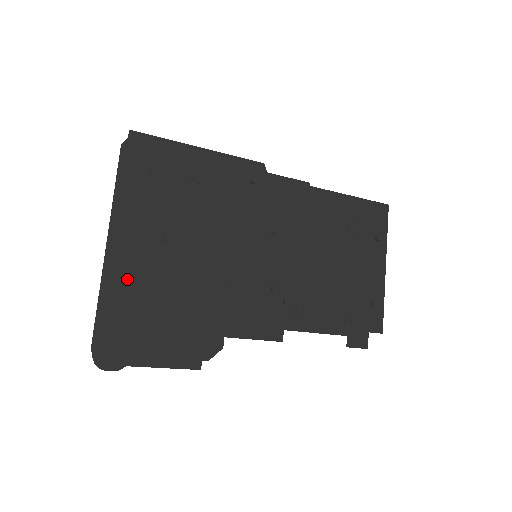
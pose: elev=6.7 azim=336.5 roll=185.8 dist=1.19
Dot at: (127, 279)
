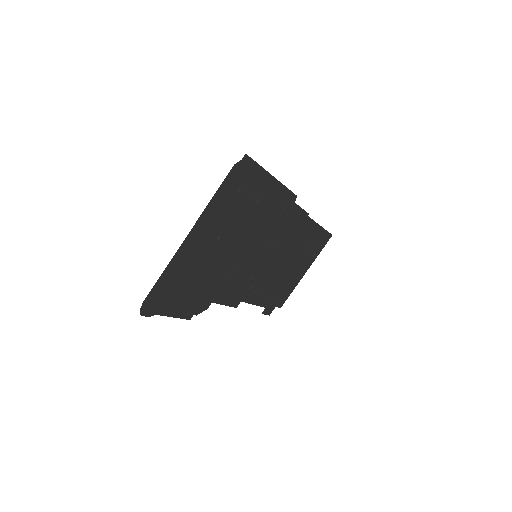
Dot at: (185, 261)
